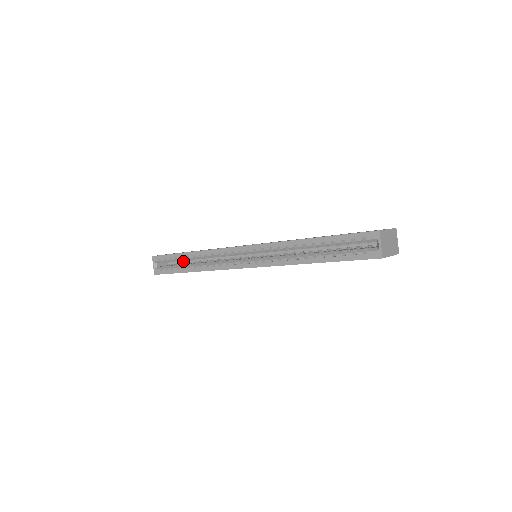
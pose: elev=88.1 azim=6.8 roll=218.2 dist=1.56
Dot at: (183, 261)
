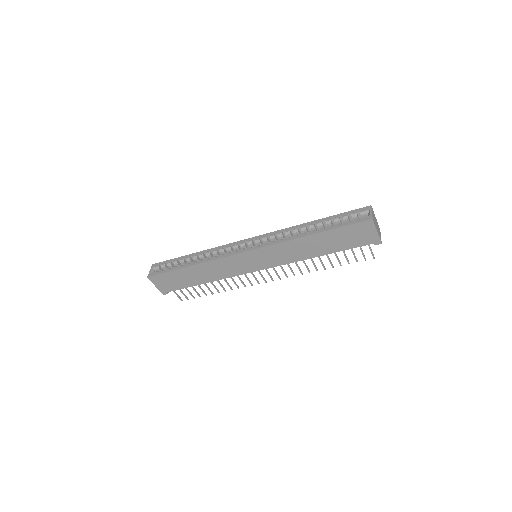
Dot at: occluded
